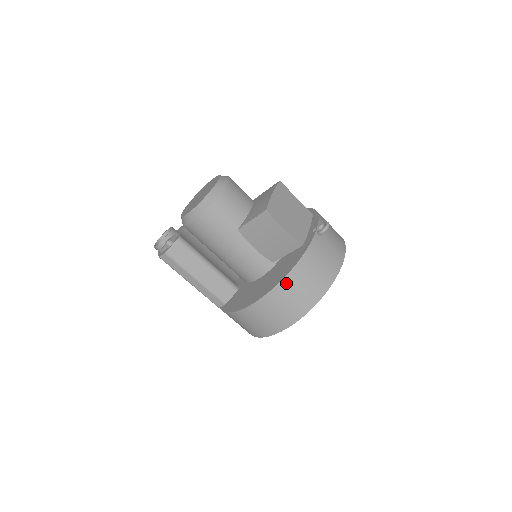
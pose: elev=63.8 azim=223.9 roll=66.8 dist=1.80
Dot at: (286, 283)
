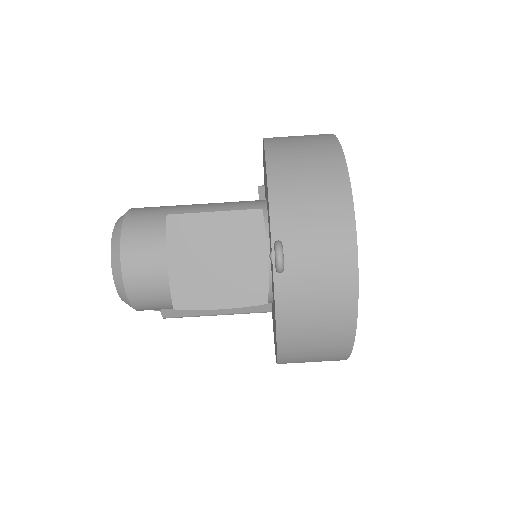
Dot at: (286, 354)
